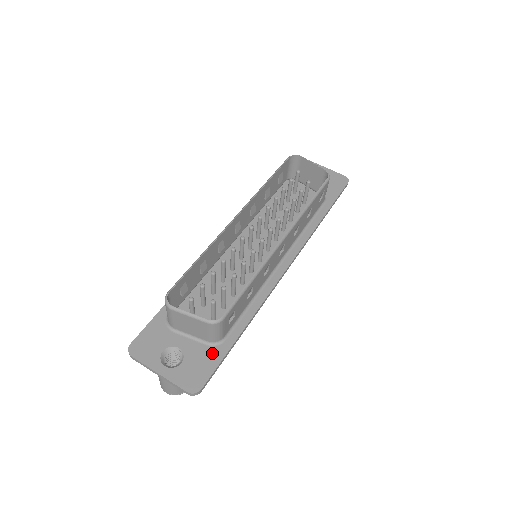
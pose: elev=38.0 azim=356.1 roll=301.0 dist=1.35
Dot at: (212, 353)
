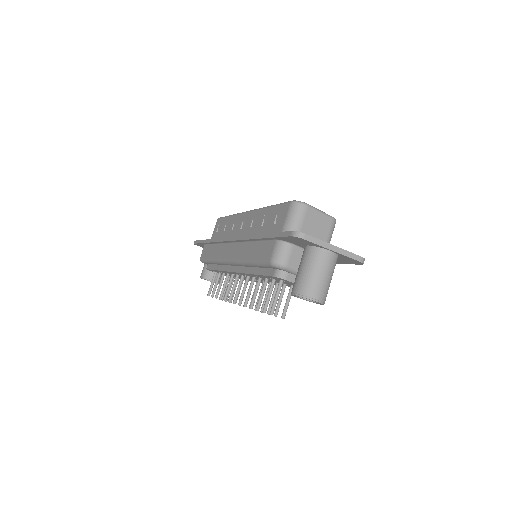
Dot at: occluded
